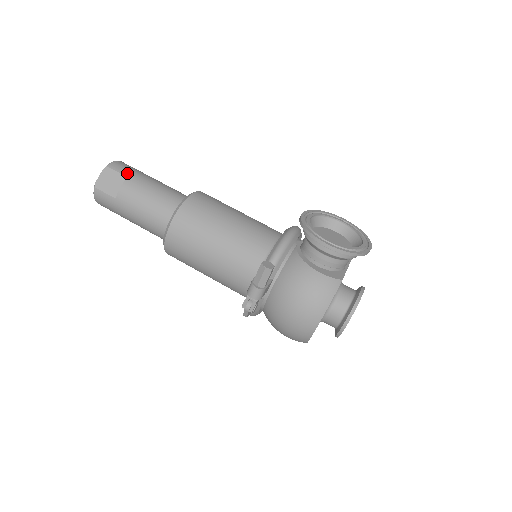
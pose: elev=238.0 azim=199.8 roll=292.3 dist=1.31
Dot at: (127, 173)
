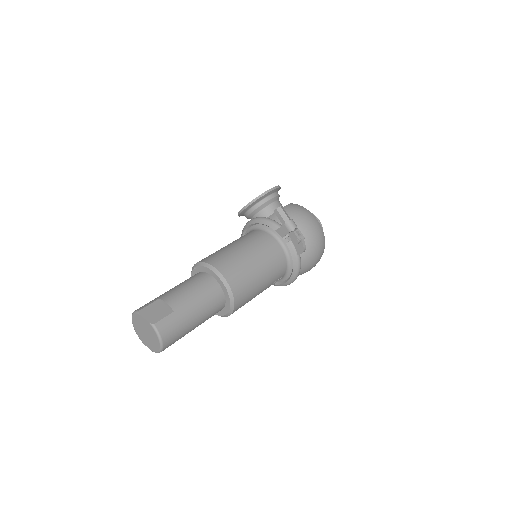
Dot at: (153, 300)
